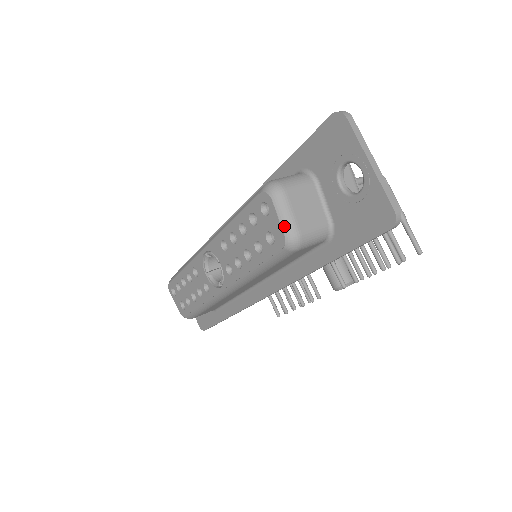
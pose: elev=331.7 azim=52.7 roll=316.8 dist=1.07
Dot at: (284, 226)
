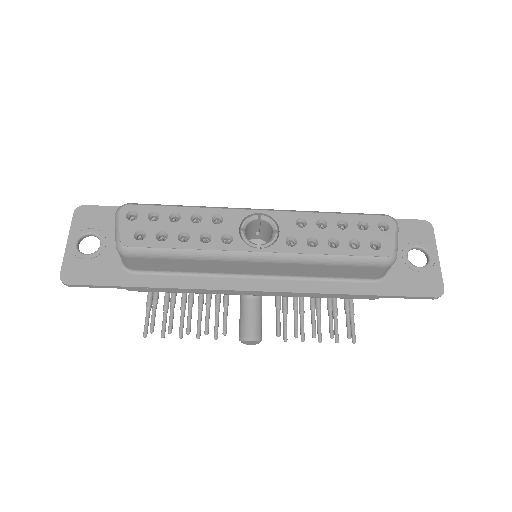
Dot at: (396, 245)
